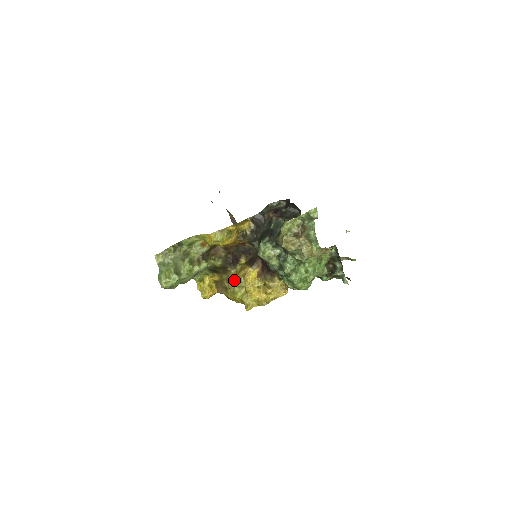
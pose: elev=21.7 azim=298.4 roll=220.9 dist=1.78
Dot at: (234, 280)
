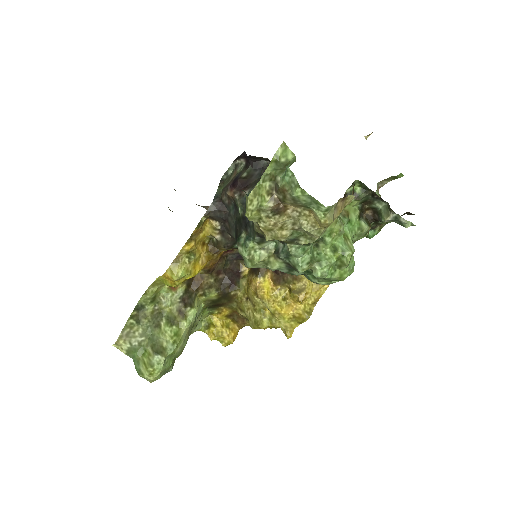
Dot at: (248, 304)
